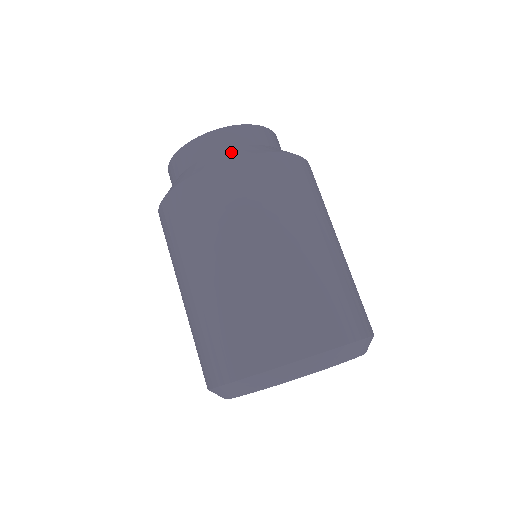
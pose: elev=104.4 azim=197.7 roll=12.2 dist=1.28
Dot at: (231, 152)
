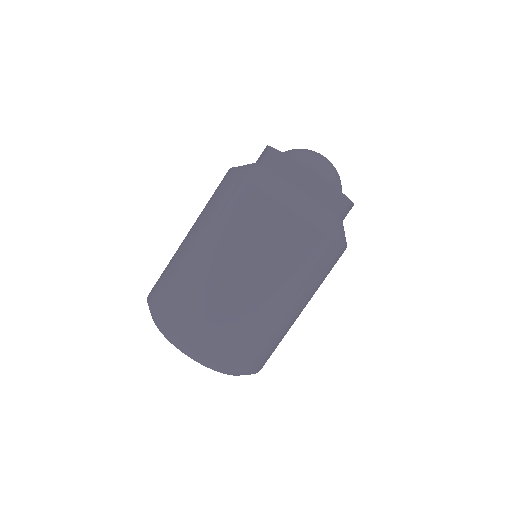
Dot at: (318, 212)
